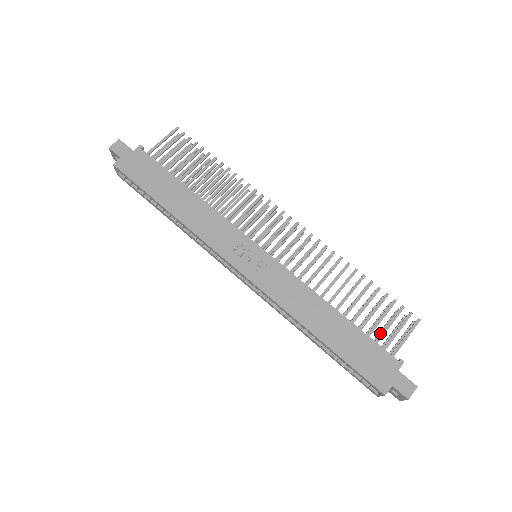
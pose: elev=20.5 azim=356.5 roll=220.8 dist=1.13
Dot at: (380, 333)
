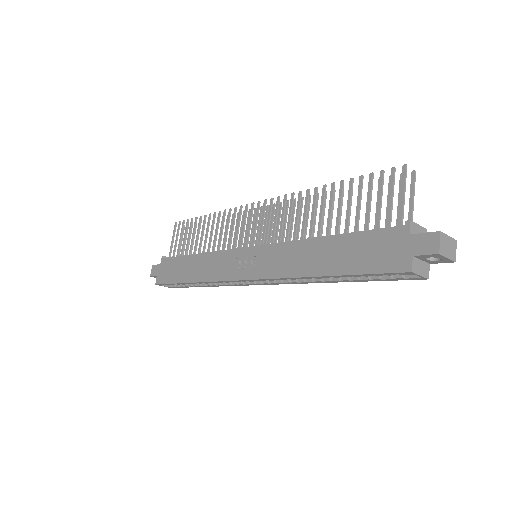
Dot at: occluded
